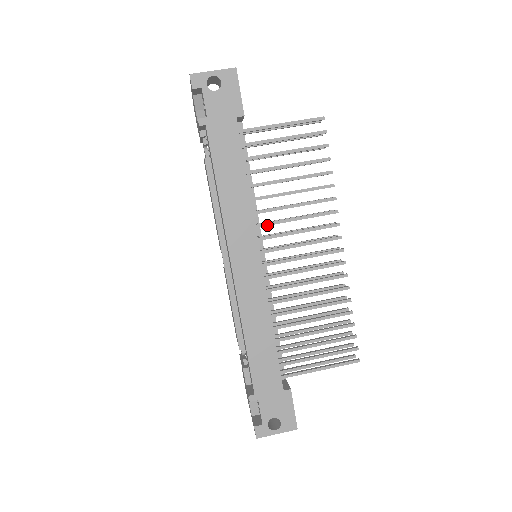
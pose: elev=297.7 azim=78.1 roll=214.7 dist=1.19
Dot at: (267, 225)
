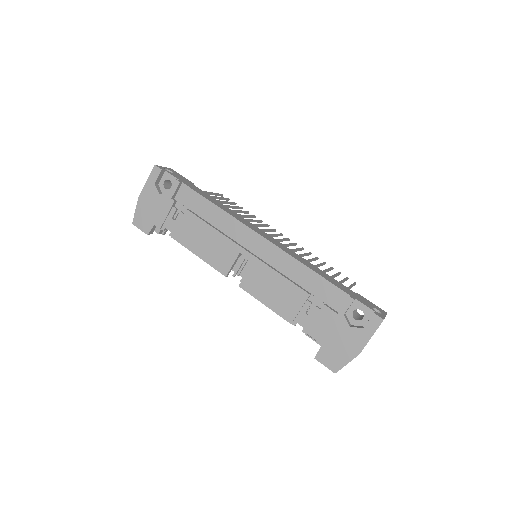
Dot at: occluded
